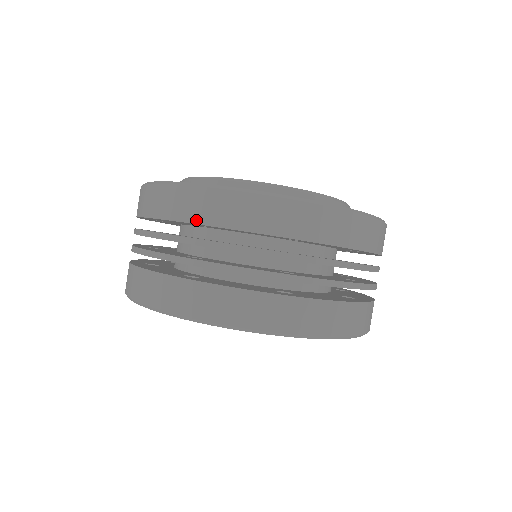
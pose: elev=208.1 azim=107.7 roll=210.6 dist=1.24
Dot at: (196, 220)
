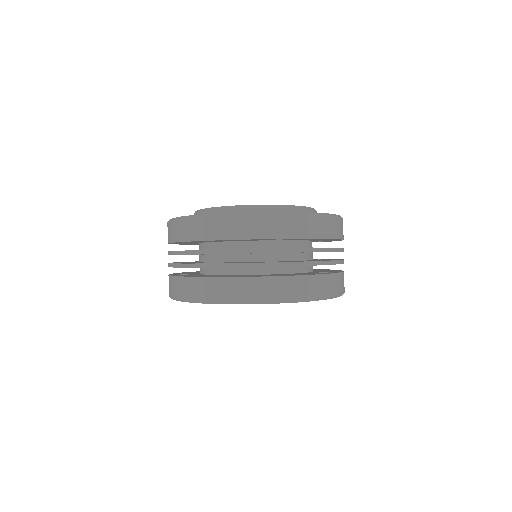
Dot at: (211, 238)
